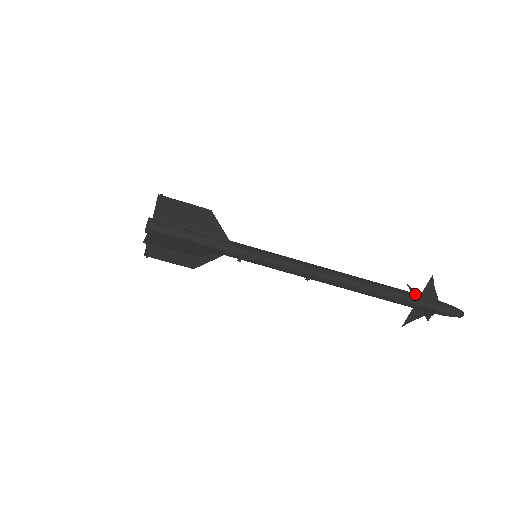
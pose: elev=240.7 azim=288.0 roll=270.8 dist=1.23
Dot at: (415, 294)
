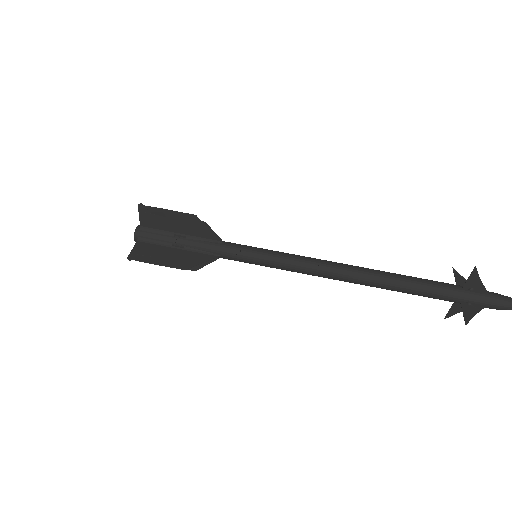
Dot at: occluded
